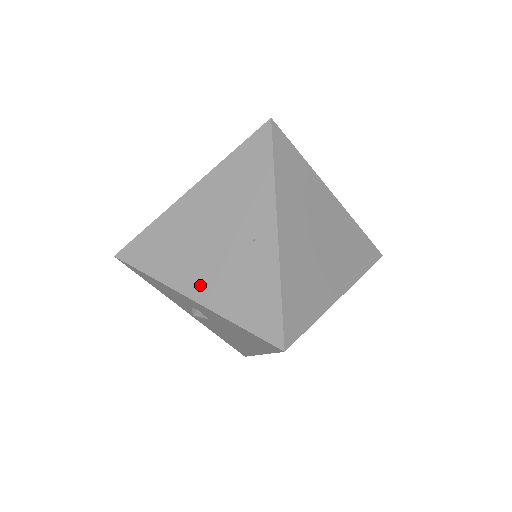
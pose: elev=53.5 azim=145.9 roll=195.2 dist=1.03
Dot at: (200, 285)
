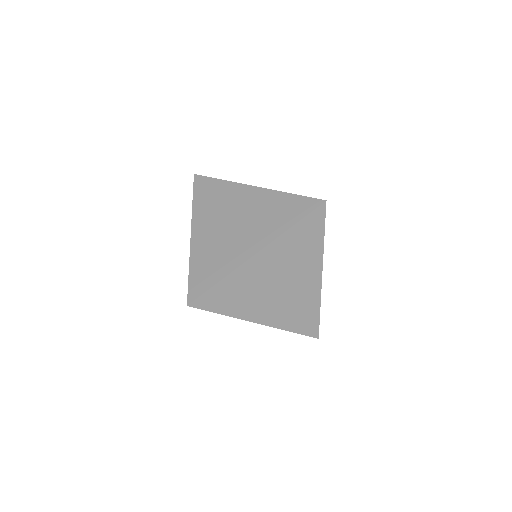
Dot at: occluded
